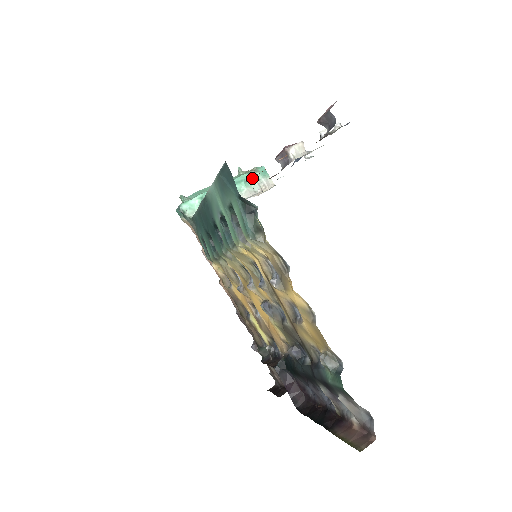
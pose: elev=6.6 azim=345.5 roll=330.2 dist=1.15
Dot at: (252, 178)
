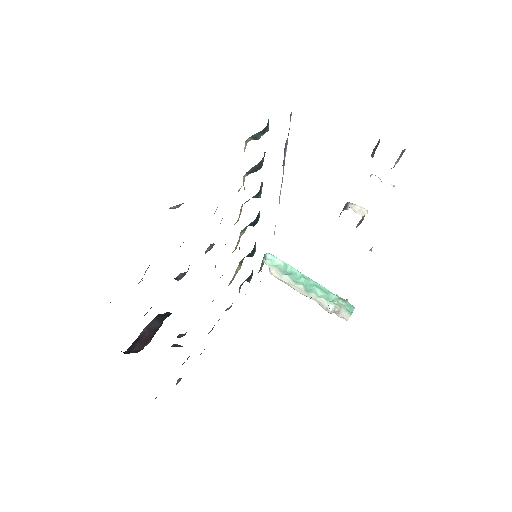
Dot at: (336, 301)
